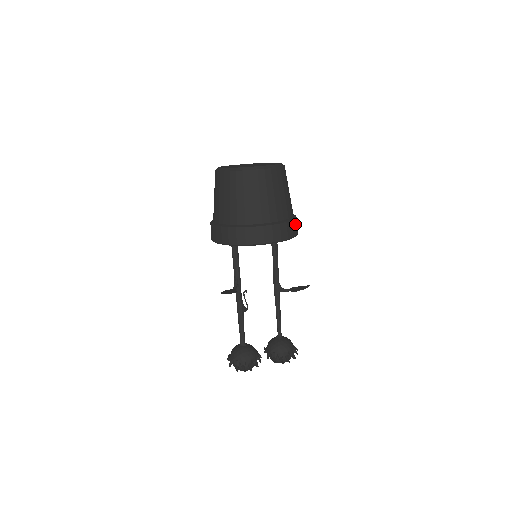
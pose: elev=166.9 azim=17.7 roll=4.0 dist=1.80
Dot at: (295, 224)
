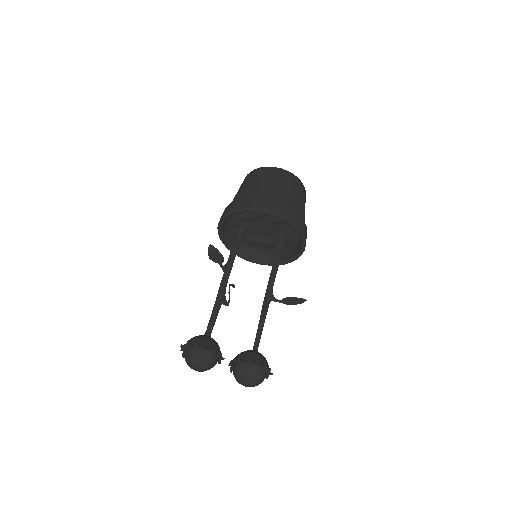
Dot at: (304, 225)
